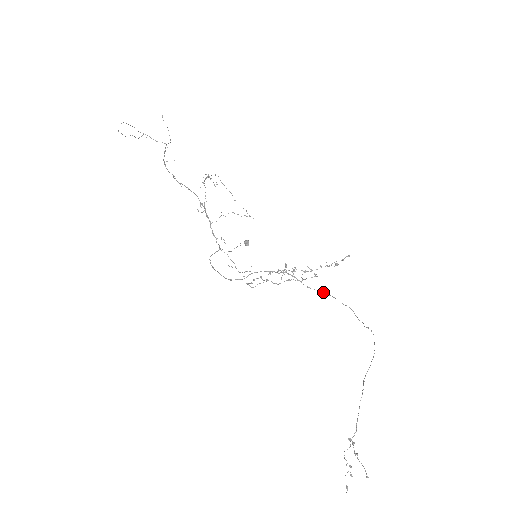
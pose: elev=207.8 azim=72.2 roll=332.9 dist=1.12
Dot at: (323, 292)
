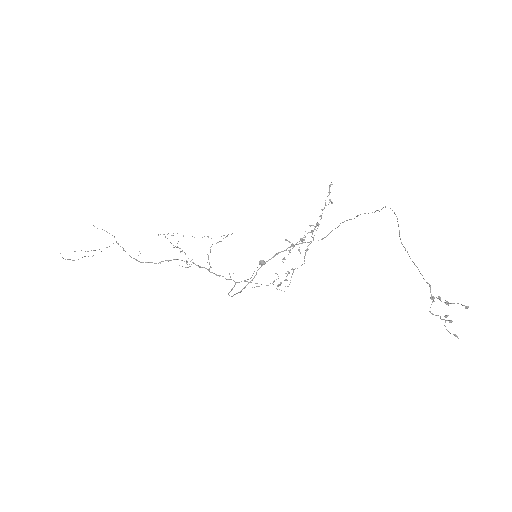
Dot at: occluded
